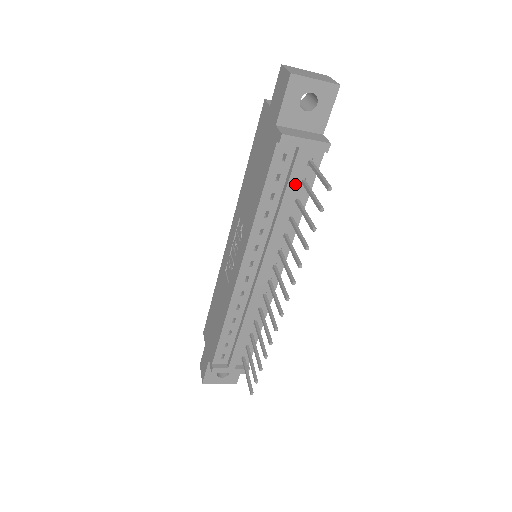
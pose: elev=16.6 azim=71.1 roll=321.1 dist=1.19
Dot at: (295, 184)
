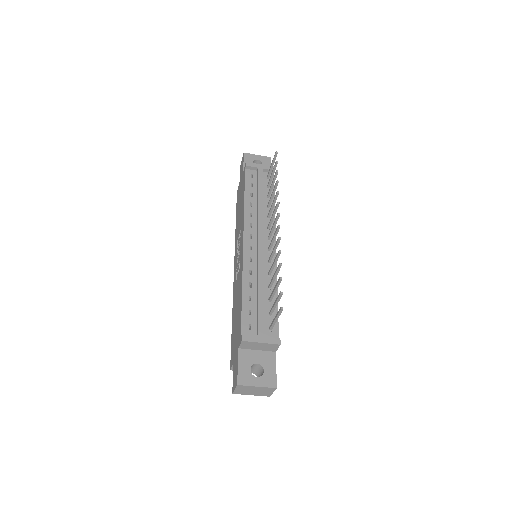
Dot at: (262, 185)
